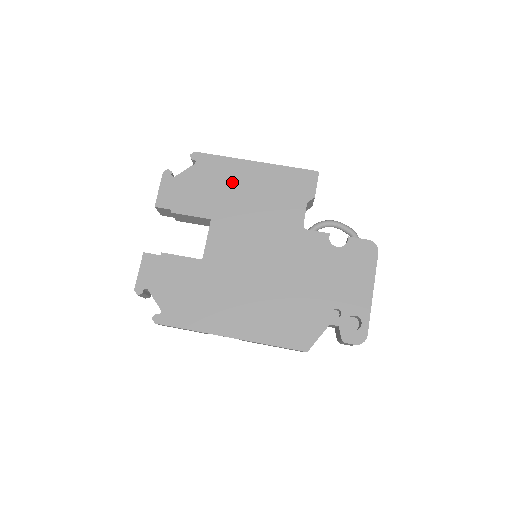
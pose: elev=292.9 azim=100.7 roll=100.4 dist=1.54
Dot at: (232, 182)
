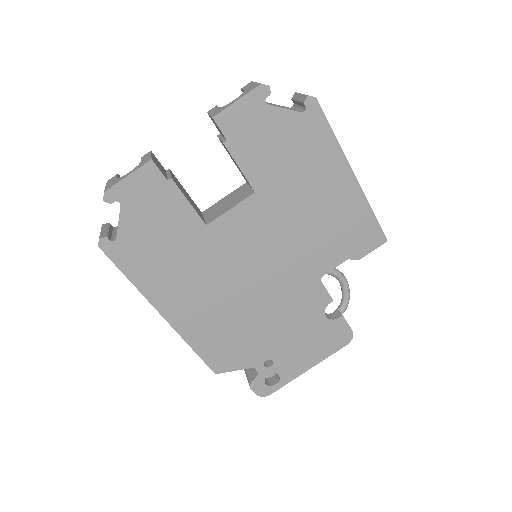
Dot at: (313, 174)
